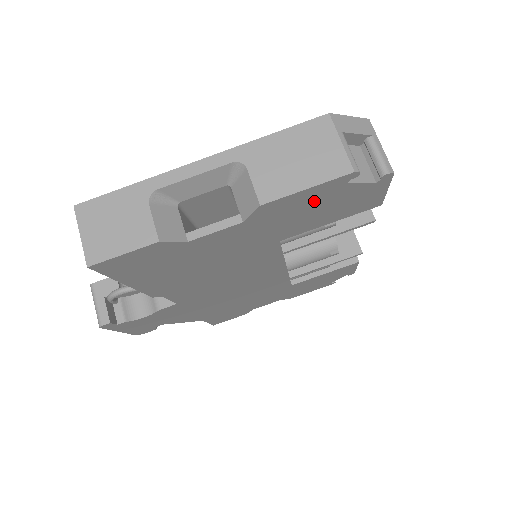
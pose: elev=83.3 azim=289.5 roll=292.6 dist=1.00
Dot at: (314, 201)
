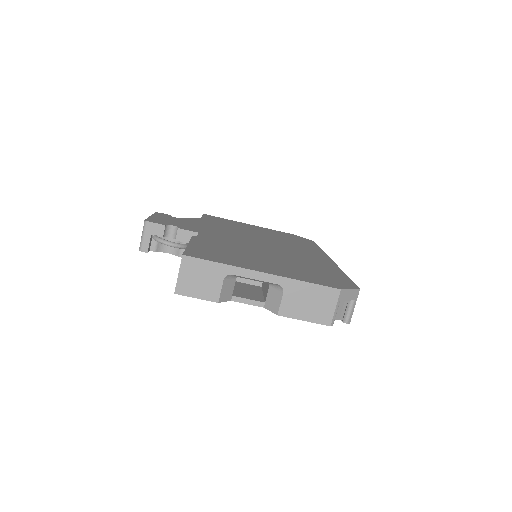
Dot at: occluded
